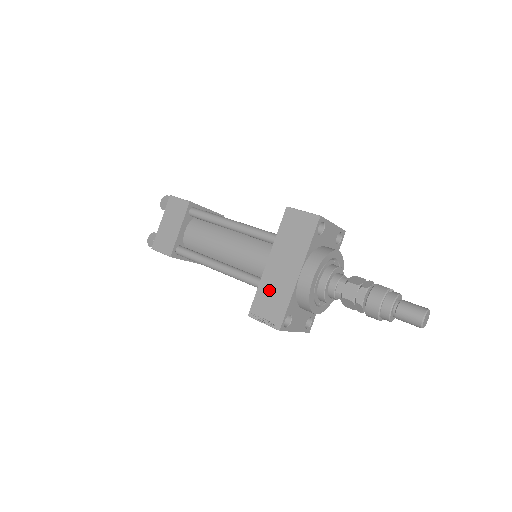
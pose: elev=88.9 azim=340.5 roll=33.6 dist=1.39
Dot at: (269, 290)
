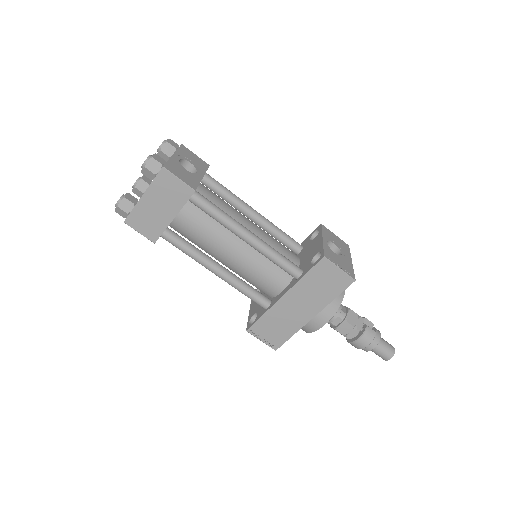
Dot at: (276, 320)
